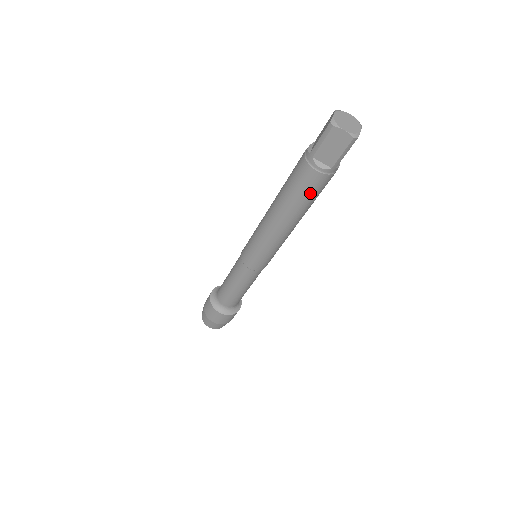
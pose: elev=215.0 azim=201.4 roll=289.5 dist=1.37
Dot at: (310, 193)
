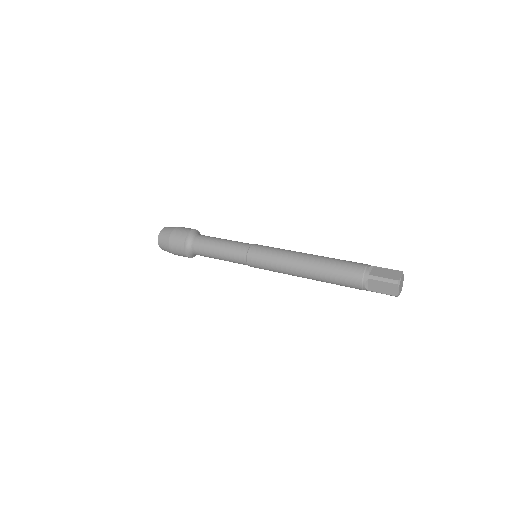
Dot at: (342, 284)
